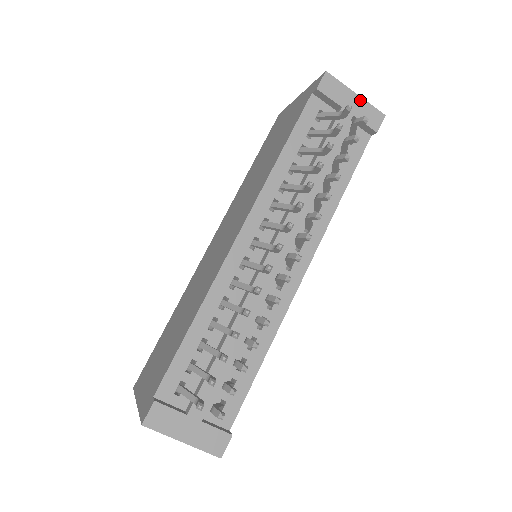
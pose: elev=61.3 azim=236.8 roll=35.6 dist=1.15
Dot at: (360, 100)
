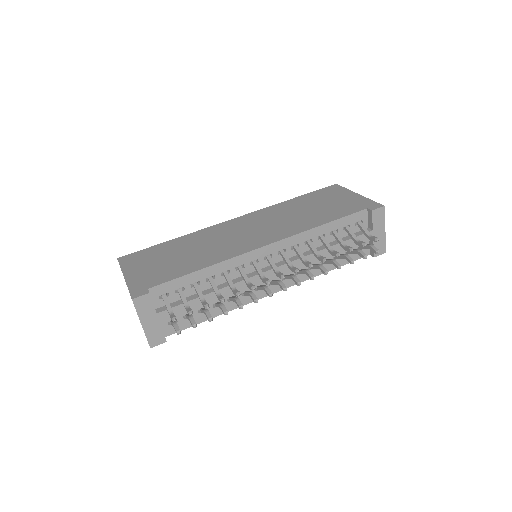
Dot at: (384, 234)
